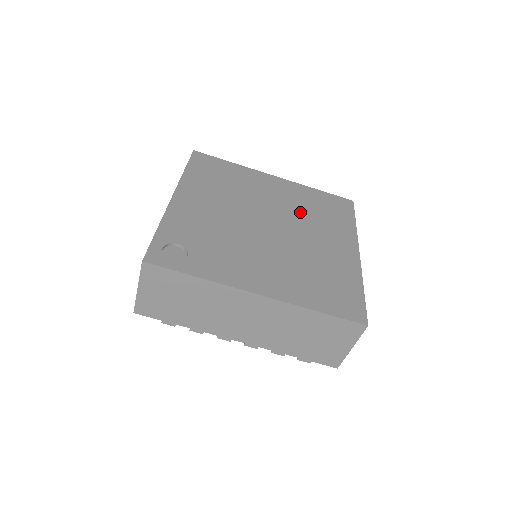
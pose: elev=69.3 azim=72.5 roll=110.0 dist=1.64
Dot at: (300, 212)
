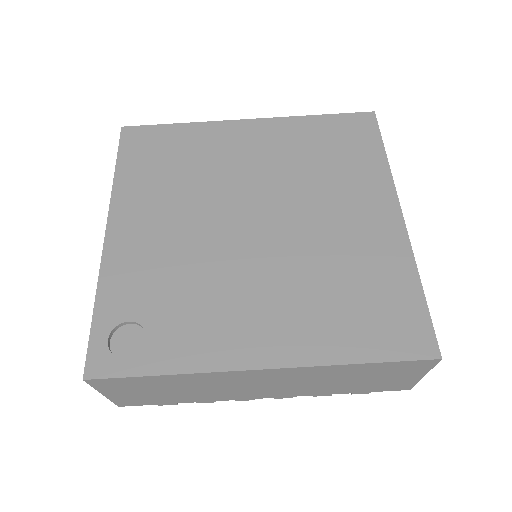
Dot at: (297, 173)
